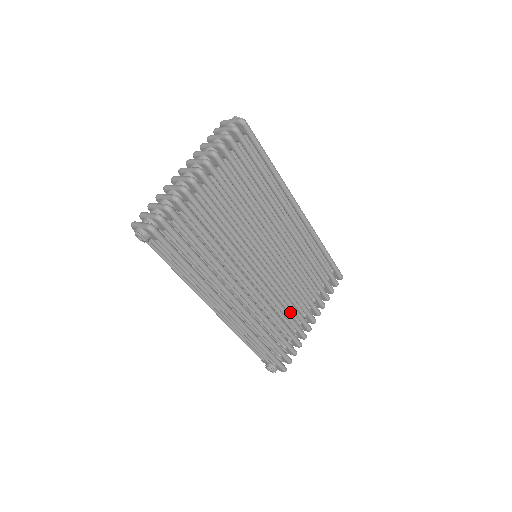
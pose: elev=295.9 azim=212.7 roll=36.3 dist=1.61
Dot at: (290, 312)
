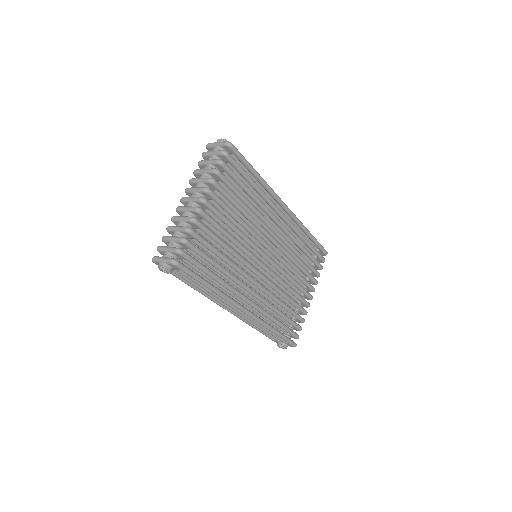
Dot at: (290, 295)
